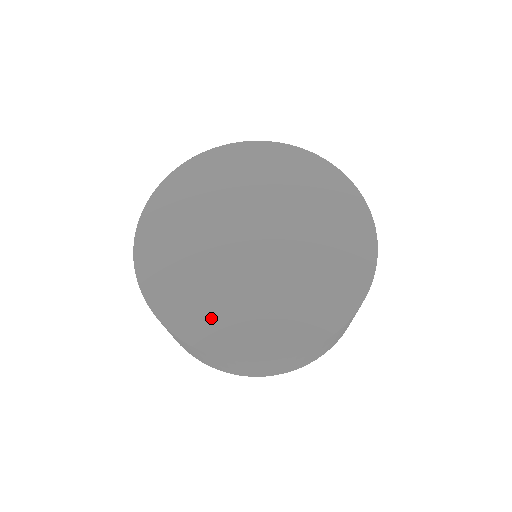
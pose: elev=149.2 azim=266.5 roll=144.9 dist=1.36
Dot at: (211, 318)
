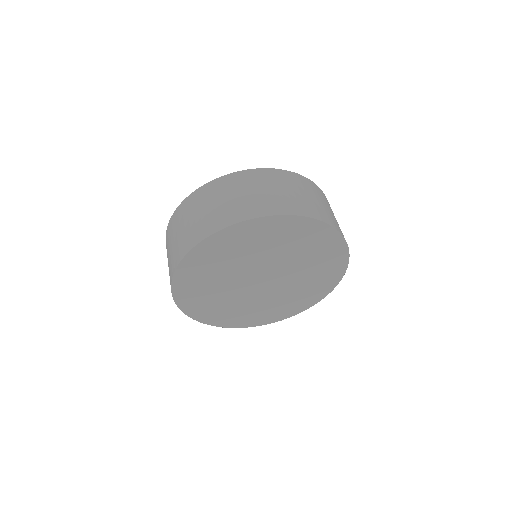
Dot at: (240, 317)
